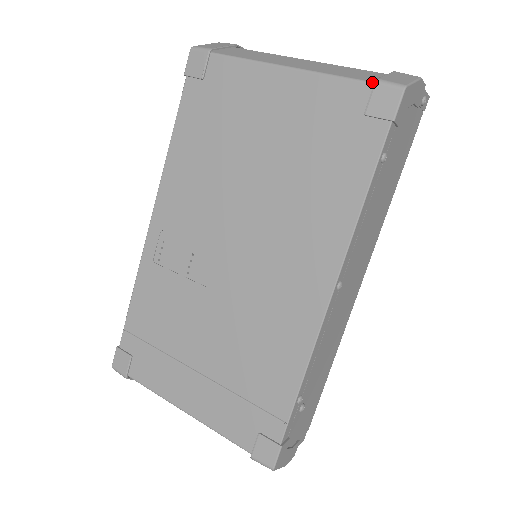
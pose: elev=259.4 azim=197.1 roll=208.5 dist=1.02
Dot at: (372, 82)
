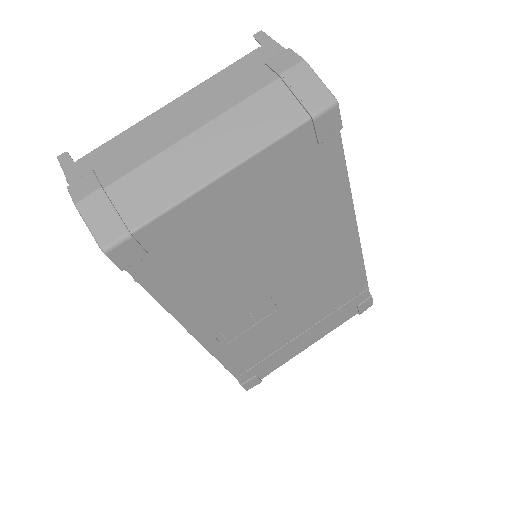
Dot at: (307, 120)
